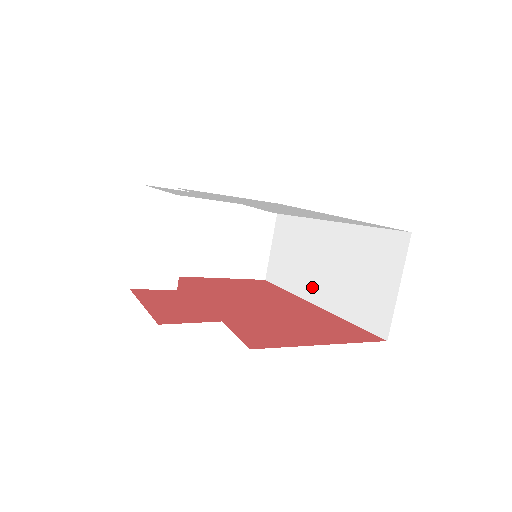
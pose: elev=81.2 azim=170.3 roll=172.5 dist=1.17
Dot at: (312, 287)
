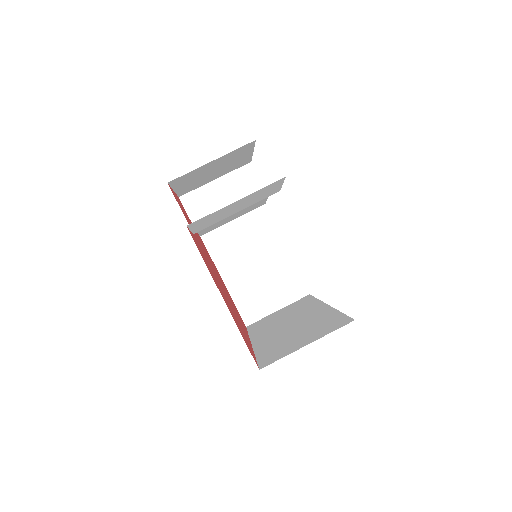
Dot at: (264, 335)
